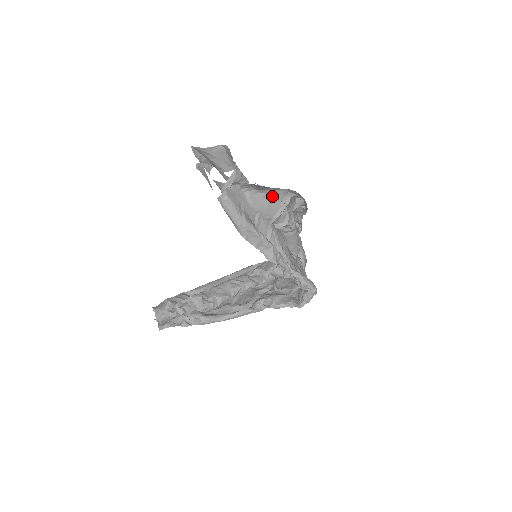
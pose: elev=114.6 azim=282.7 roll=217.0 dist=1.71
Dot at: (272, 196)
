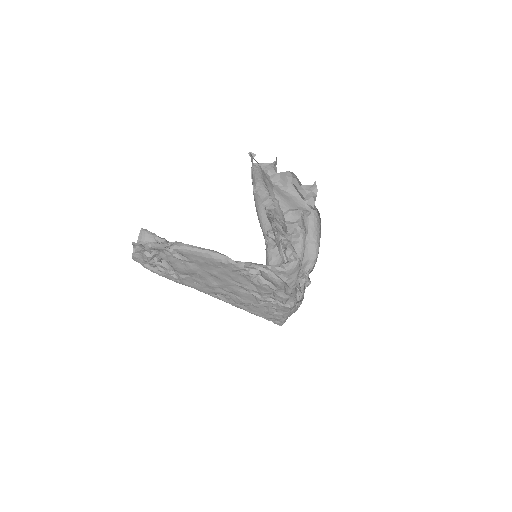
Dot at: (294, 199)
